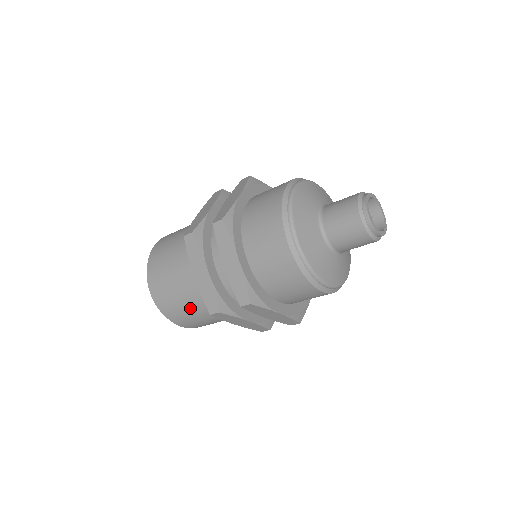
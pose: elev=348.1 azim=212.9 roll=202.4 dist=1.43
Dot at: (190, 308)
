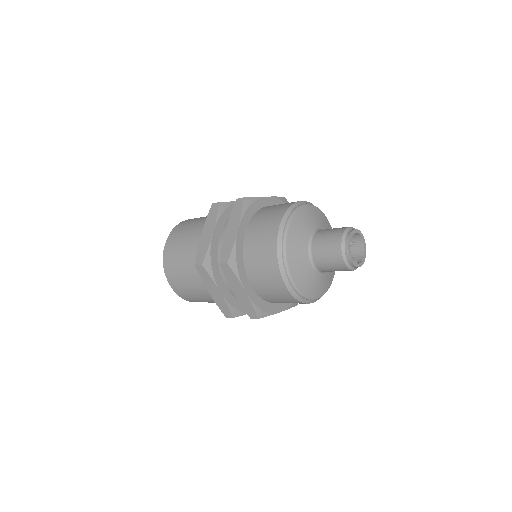
Dot at: (207, 300)
